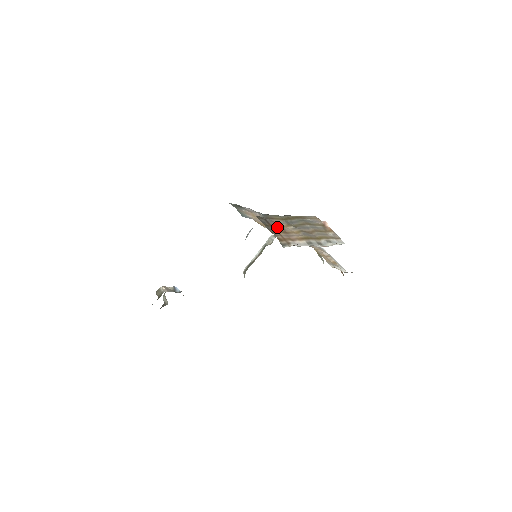
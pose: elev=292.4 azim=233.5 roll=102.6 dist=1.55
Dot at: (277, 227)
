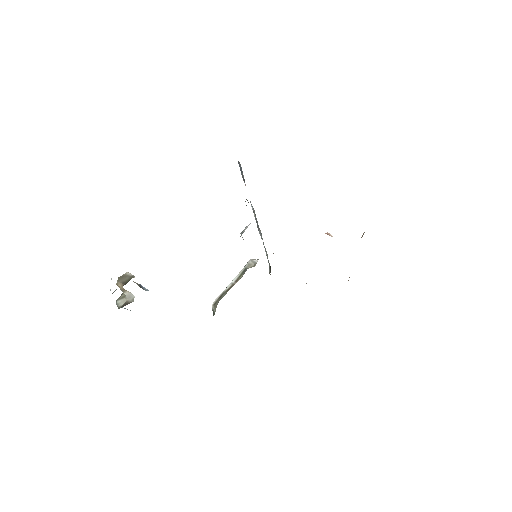
Dot at: occluded
